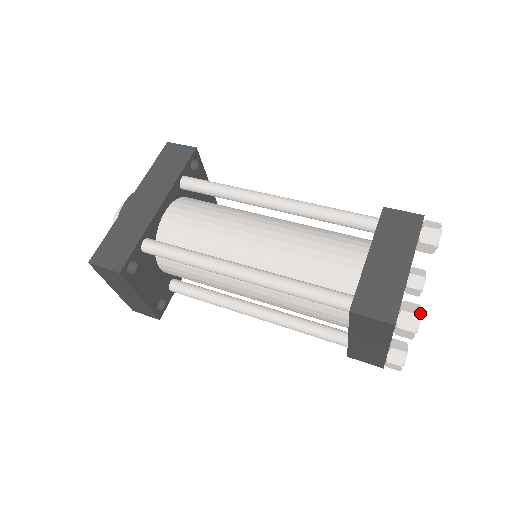
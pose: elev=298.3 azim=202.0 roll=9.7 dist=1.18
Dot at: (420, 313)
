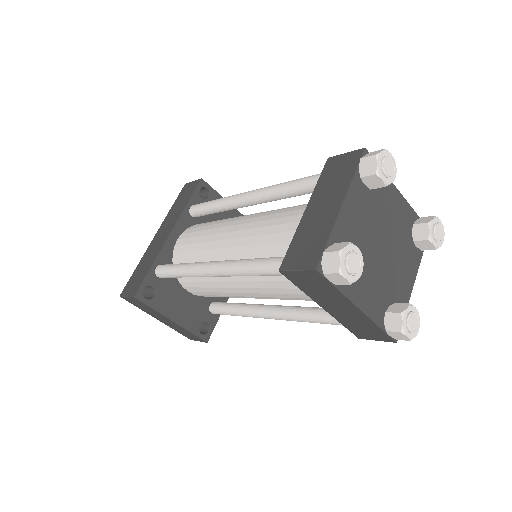
Dot at: (342, 249)
